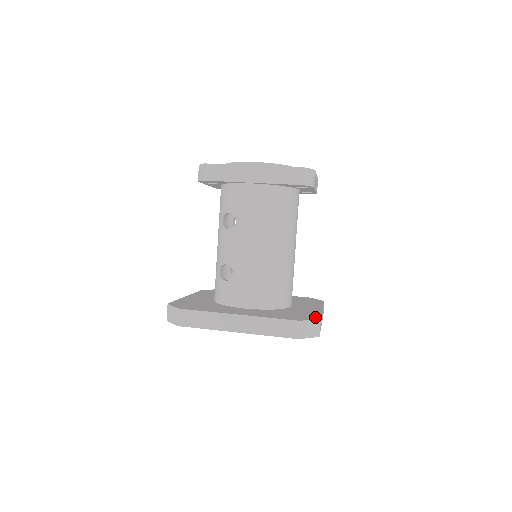
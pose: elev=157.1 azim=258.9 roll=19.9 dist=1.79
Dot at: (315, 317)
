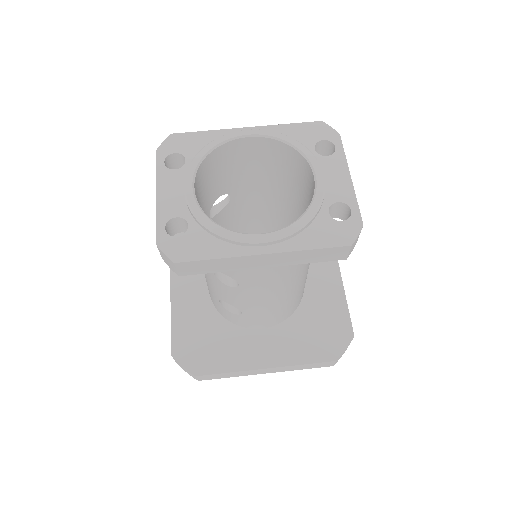
Dot at: (347, 332)
